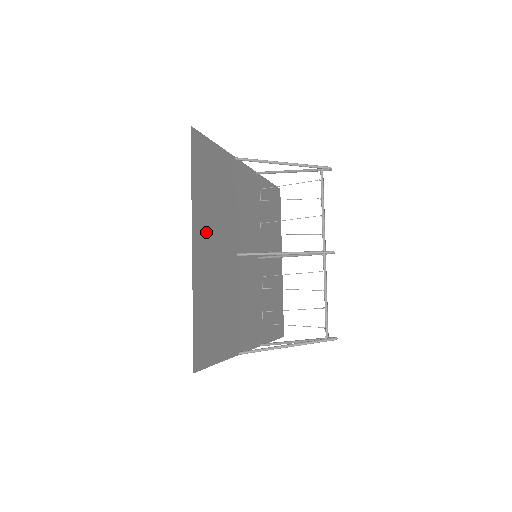
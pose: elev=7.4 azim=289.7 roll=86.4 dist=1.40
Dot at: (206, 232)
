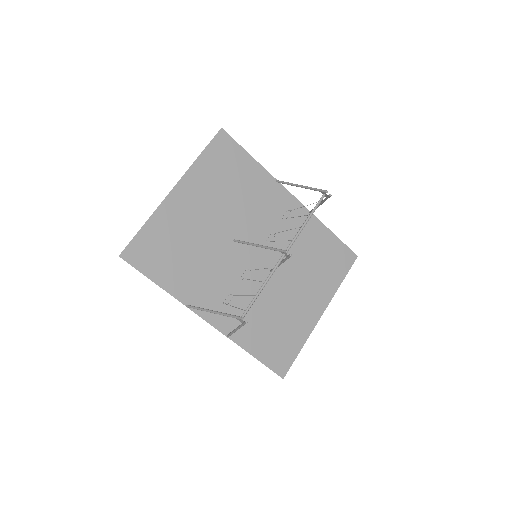
Dot at: (198, 194)
